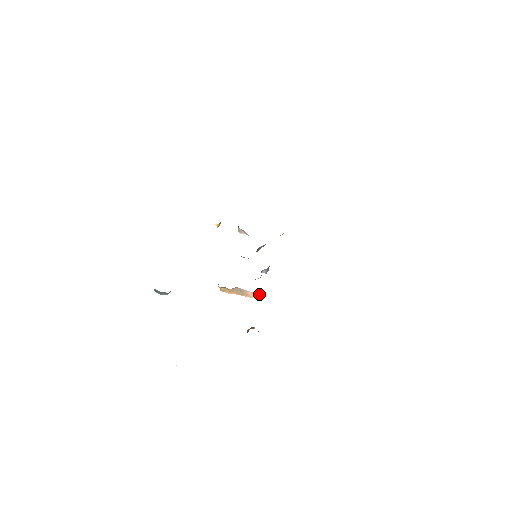
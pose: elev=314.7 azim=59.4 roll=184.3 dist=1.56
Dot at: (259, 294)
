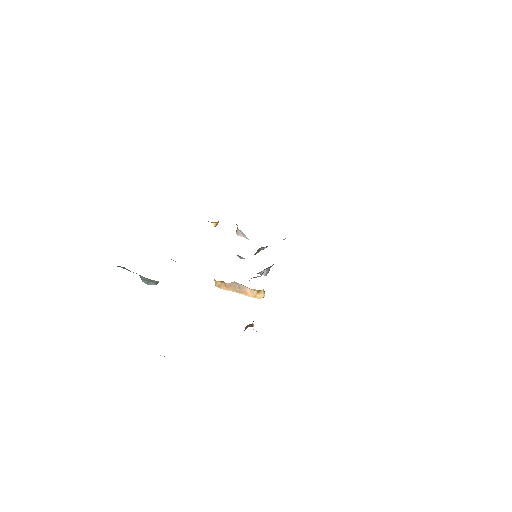
Dot at: (259, 292)
